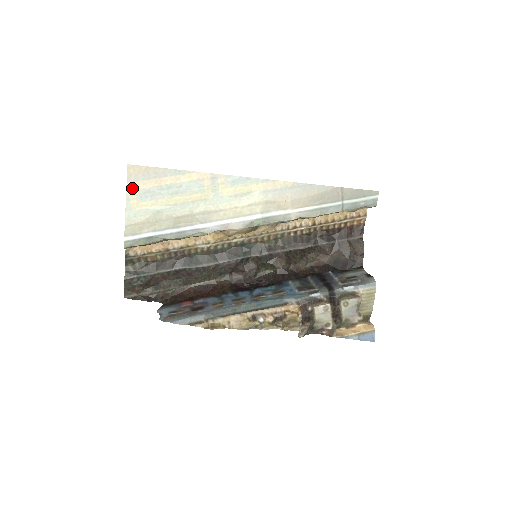
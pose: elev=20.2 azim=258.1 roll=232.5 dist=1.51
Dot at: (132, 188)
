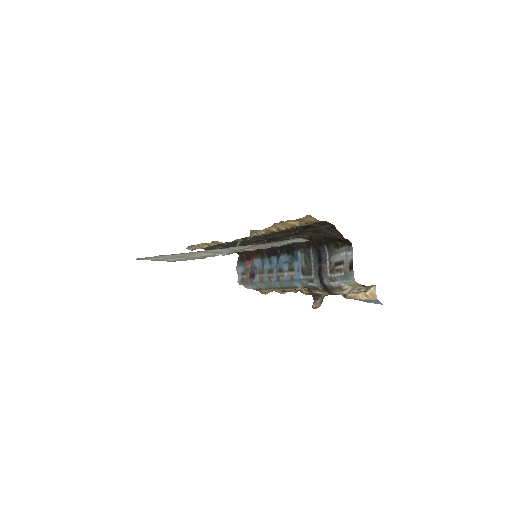
Dot at: occluded
